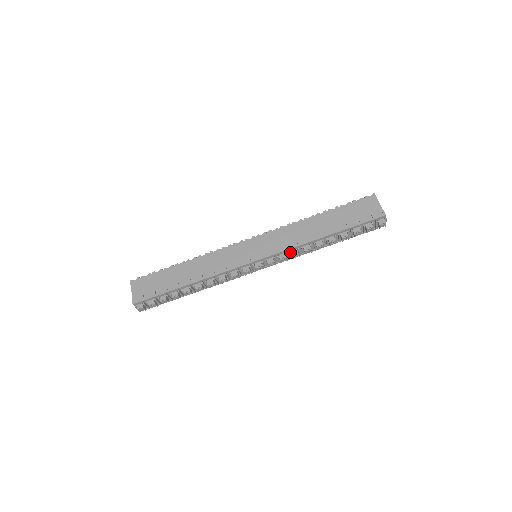
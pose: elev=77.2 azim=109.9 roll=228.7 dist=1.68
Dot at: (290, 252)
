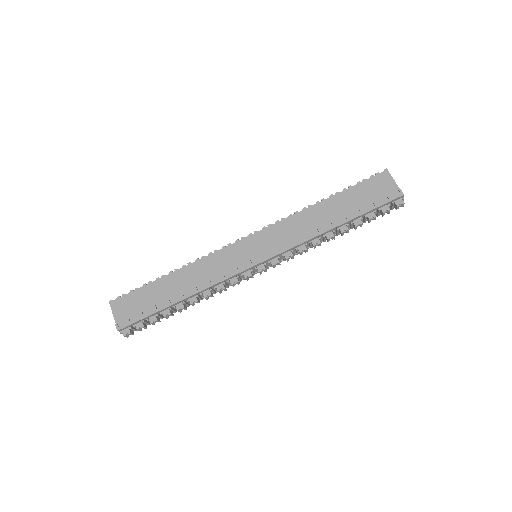
Dot at: (297, 249)
